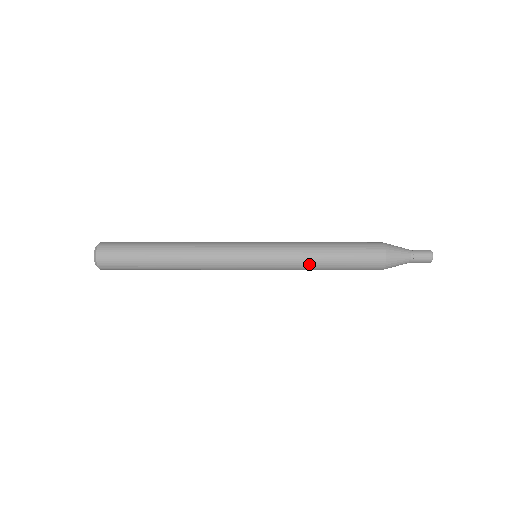
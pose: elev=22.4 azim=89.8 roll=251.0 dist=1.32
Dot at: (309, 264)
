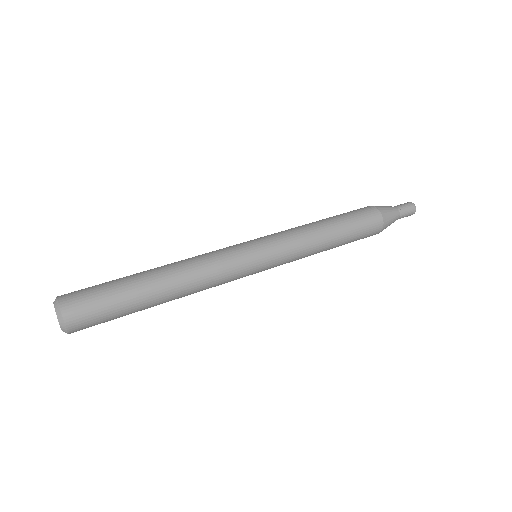
Dot at: occluded
